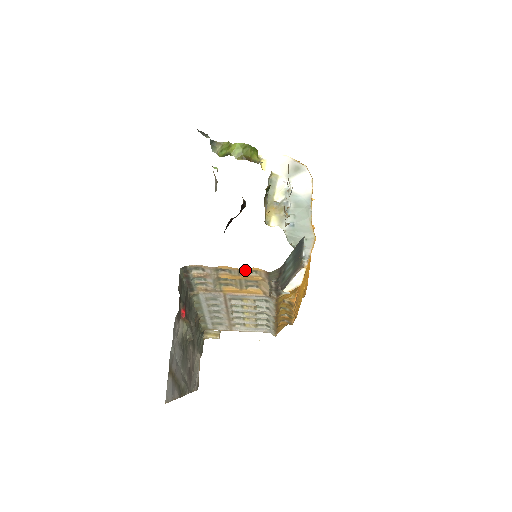
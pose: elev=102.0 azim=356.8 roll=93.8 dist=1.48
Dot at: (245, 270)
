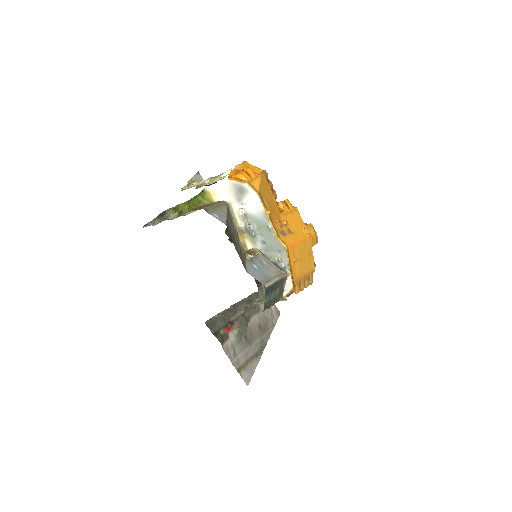
Dot at: occluded
